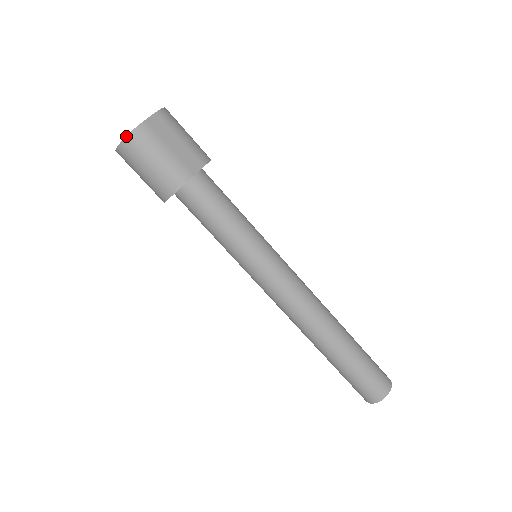
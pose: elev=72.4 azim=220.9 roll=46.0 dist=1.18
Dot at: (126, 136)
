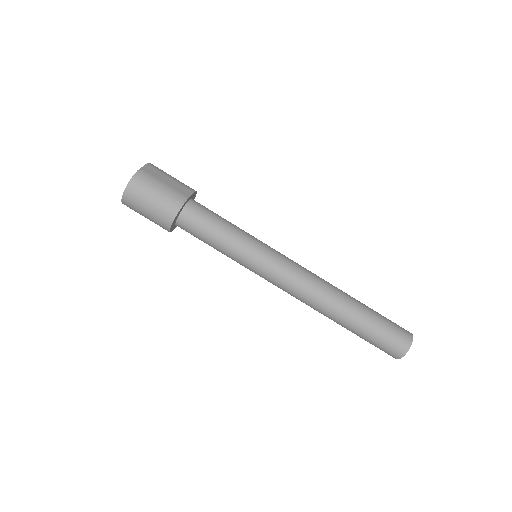
Dot at: (129, 181)
